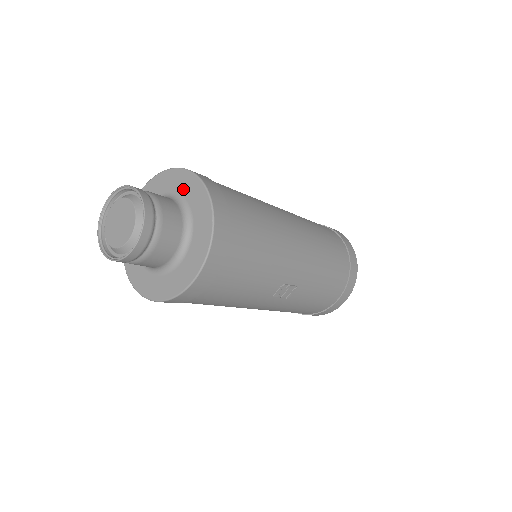
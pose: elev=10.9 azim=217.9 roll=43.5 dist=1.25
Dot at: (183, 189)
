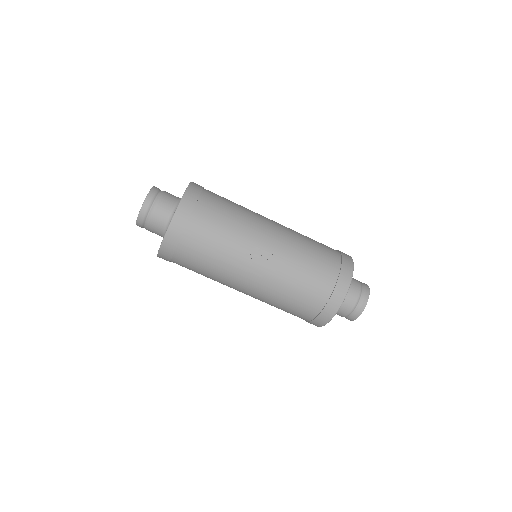
Dot at: occluded
